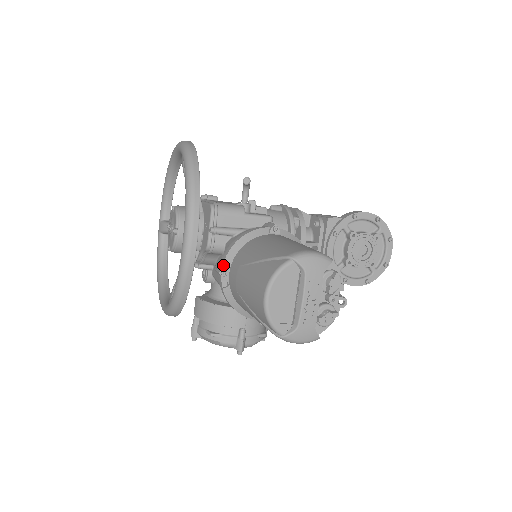
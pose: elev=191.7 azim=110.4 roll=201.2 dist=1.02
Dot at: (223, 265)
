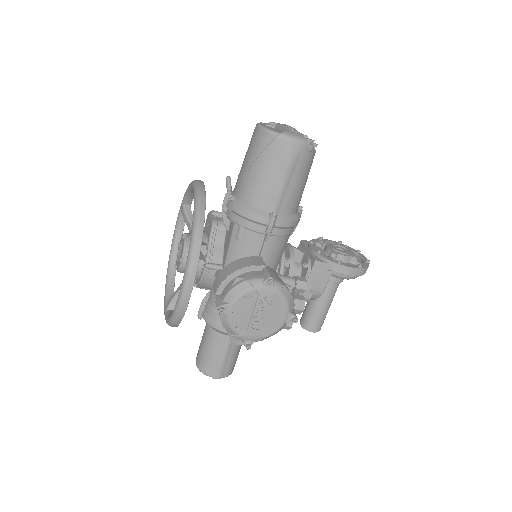
Dot at: (227, 195)
